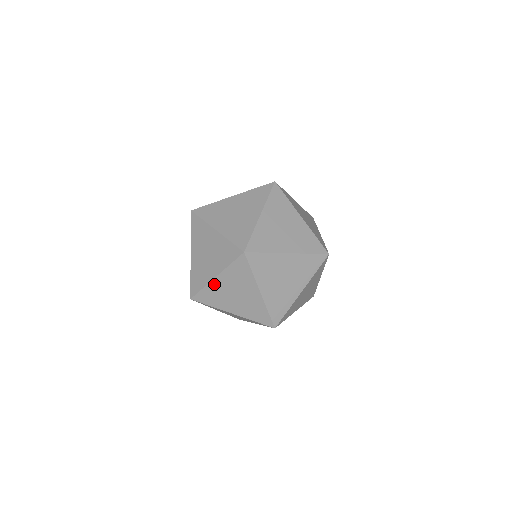
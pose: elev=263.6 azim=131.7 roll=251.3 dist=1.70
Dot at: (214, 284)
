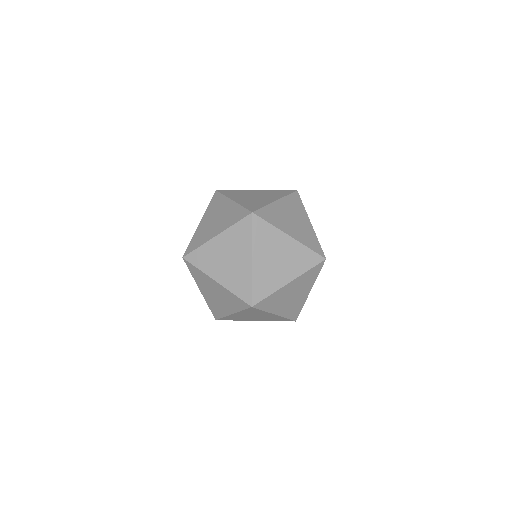
Dot at: (210, 279)
